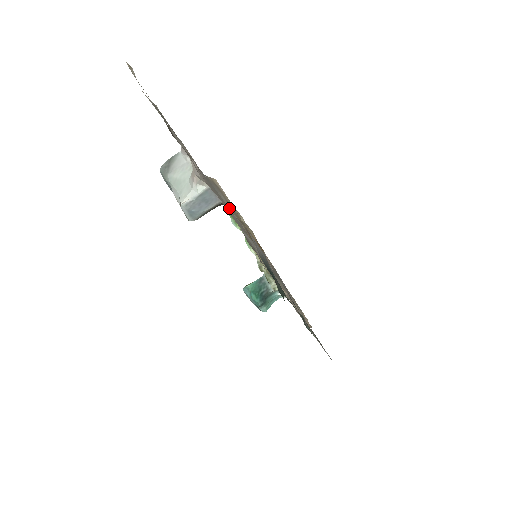
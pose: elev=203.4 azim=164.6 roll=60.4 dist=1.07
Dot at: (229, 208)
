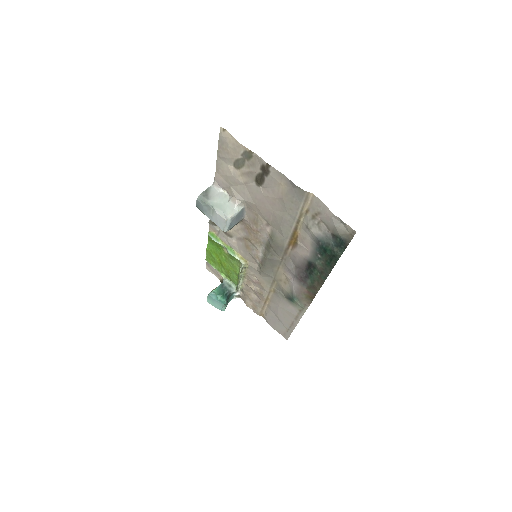
Dot at: (298, 212)
